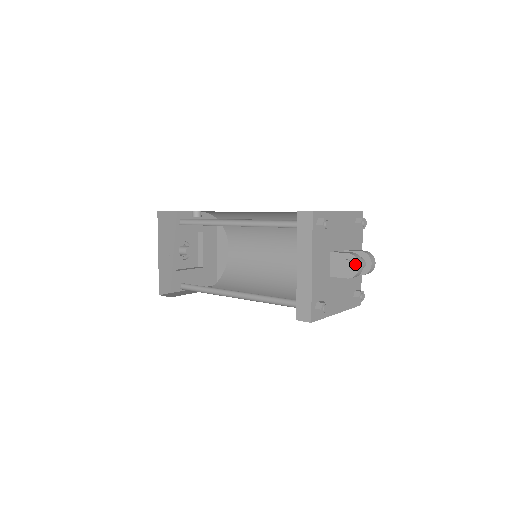
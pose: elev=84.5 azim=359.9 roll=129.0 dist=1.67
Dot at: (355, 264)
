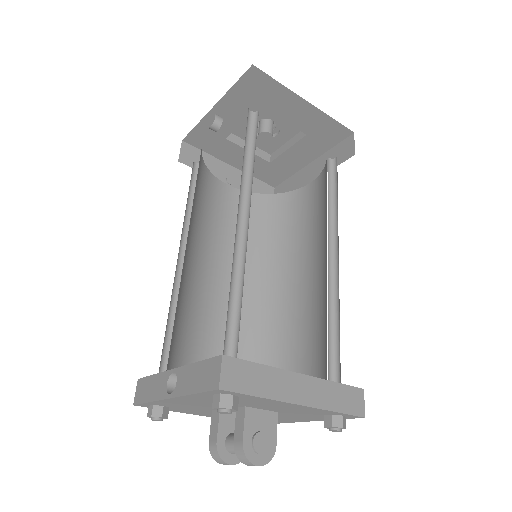
Dot at: occluded
